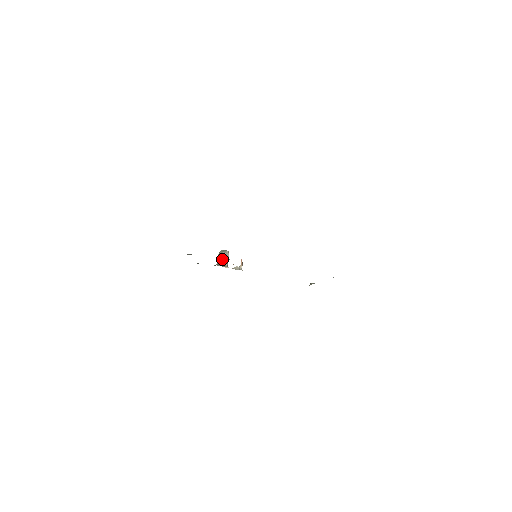
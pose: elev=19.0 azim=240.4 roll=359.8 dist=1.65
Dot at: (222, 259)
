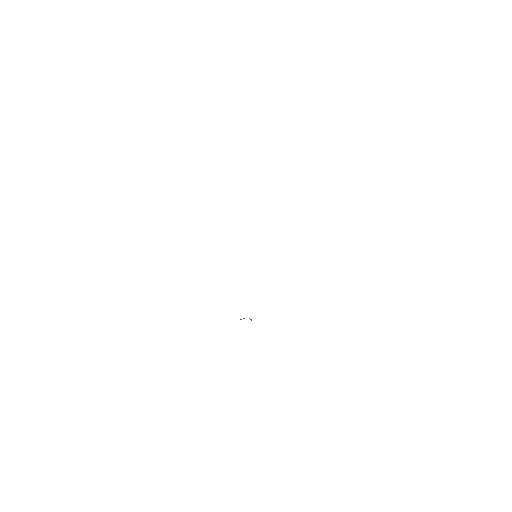
Dot at: occluded
